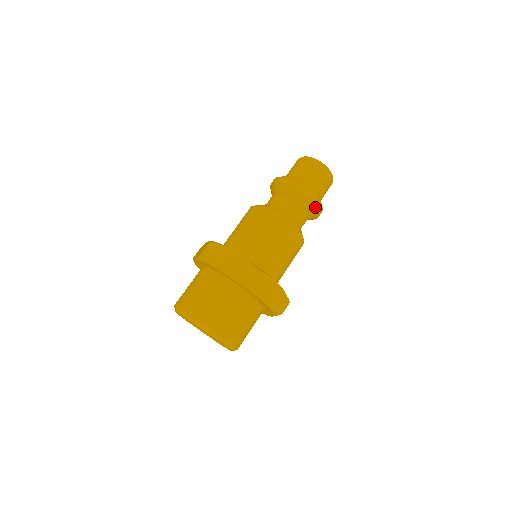
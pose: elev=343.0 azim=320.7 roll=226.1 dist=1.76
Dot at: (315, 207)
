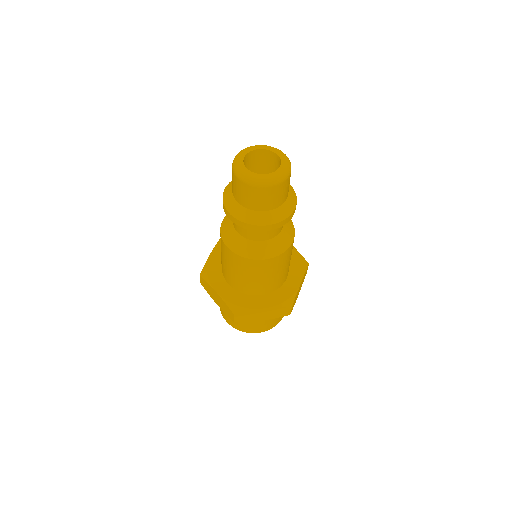
Dot at: occluded
